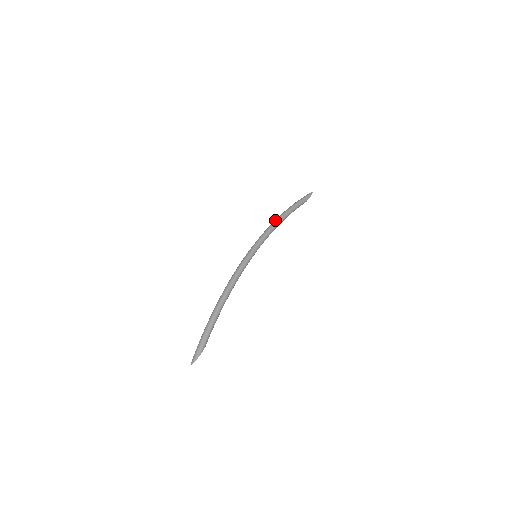
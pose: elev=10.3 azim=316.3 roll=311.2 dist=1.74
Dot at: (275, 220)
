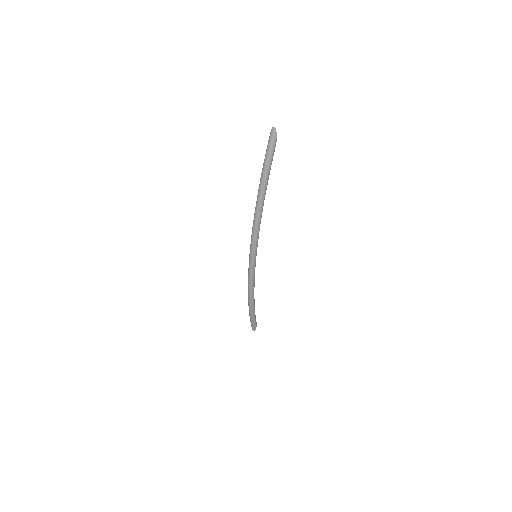
Dot at: (256, 218)
